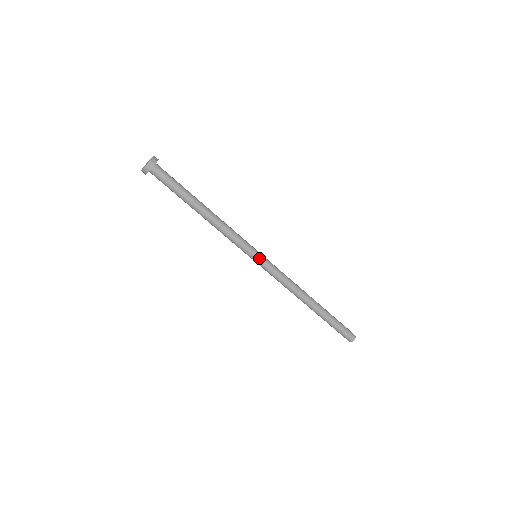
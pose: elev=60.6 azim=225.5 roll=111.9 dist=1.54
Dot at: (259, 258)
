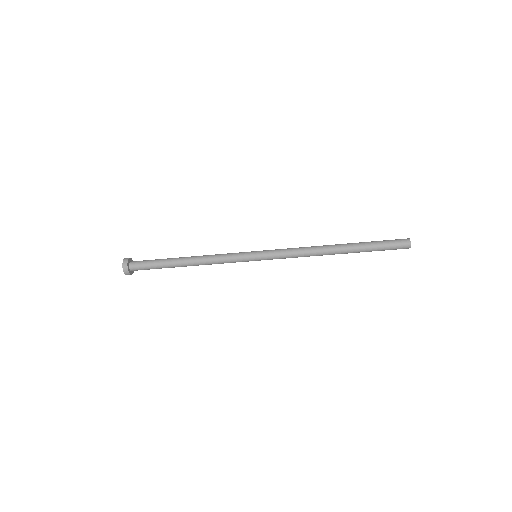
Dot at: (258, 257)
